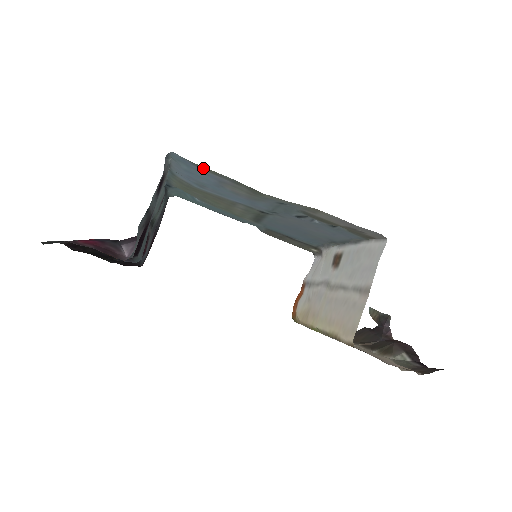
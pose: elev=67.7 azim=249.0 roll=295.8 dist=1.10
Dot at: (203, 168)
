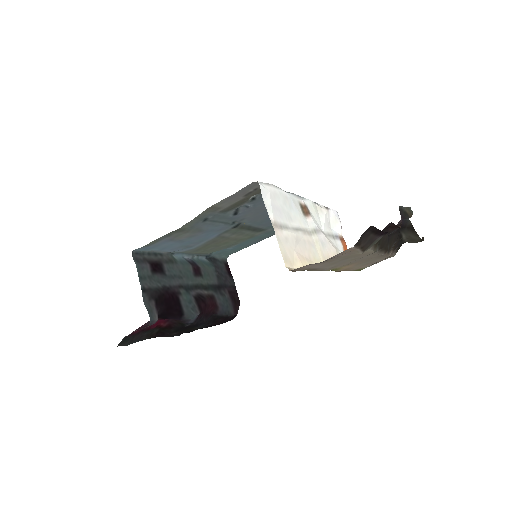
Dot at: (151, 244)
